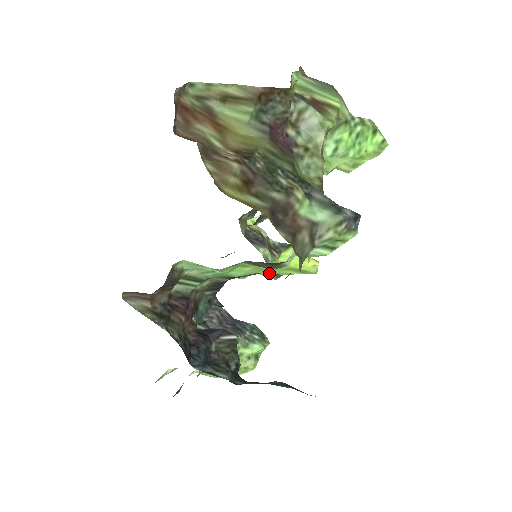
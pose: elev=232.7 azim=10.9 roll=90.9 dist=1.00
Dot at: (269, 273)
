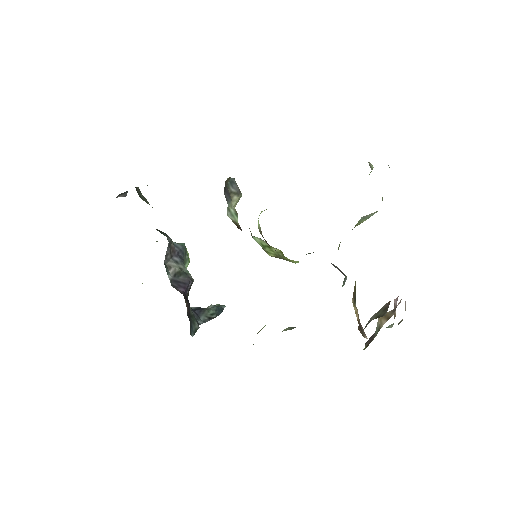
Dot at: occluded
